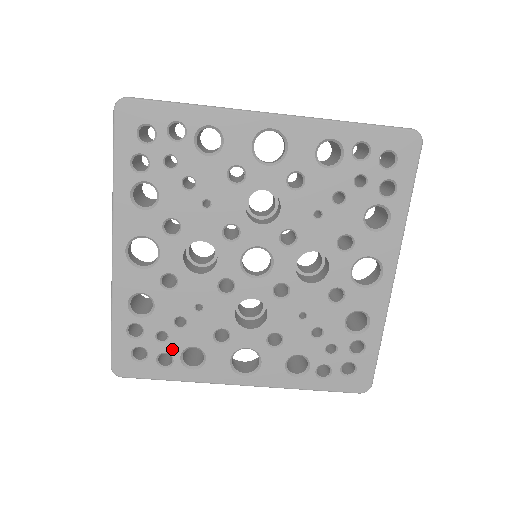
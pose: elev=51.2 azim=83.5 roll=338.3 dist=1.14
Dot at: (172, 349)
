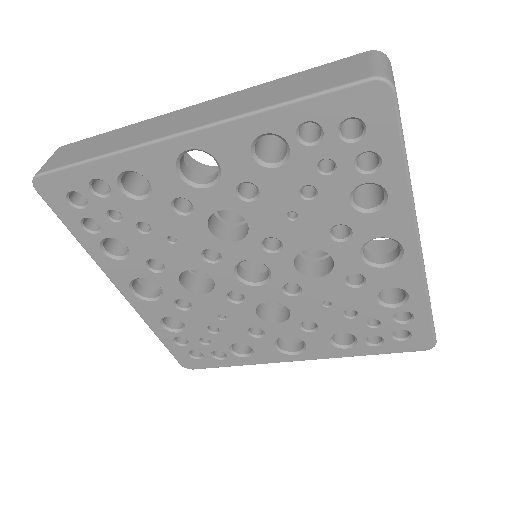
Dot at: (219, 347)
